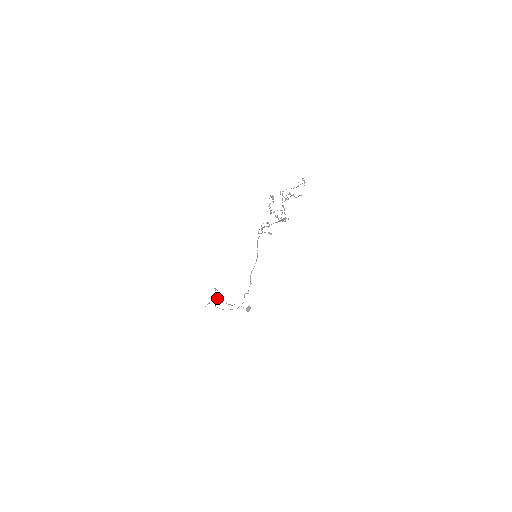
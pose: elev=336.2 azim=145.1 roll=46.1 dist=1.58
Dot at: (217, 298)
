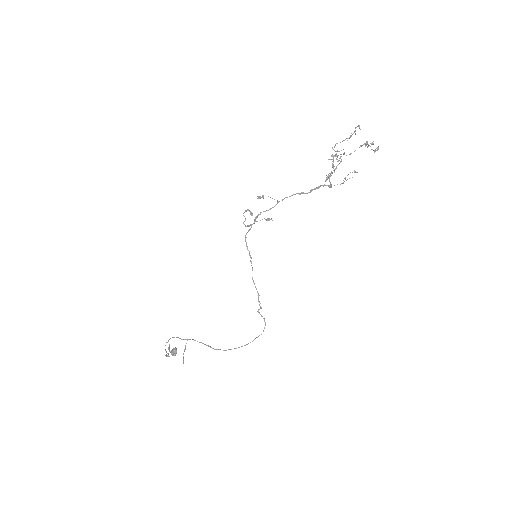
Dot at: (203, 343)
